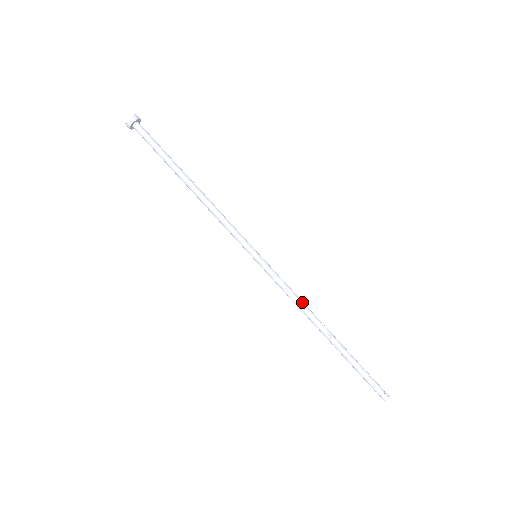
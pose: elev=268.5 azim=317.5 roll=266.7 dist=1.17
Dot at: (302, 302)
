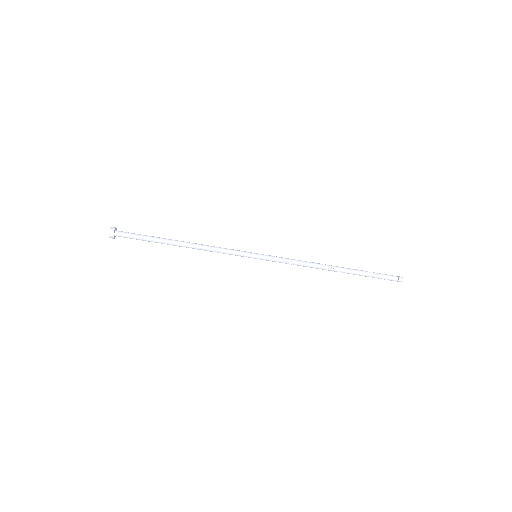
Dot at: (306, 264)
